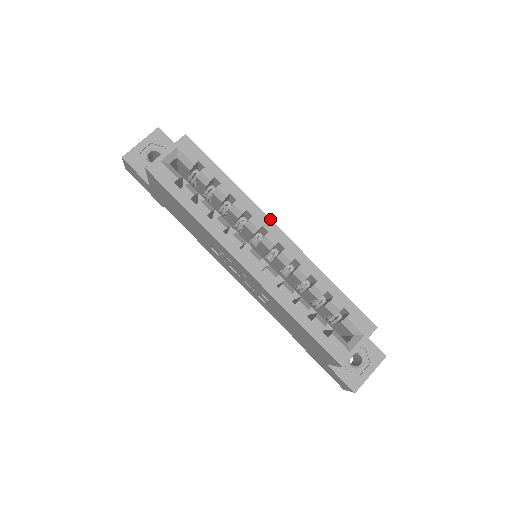
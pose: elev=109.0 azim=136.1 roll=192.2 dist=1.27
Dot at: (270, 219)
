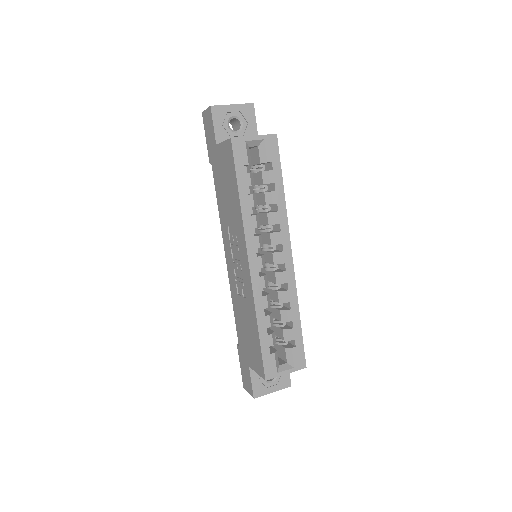
Dot at: occluded
